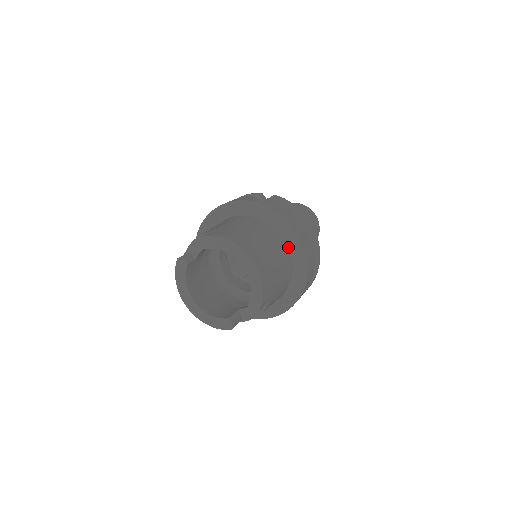
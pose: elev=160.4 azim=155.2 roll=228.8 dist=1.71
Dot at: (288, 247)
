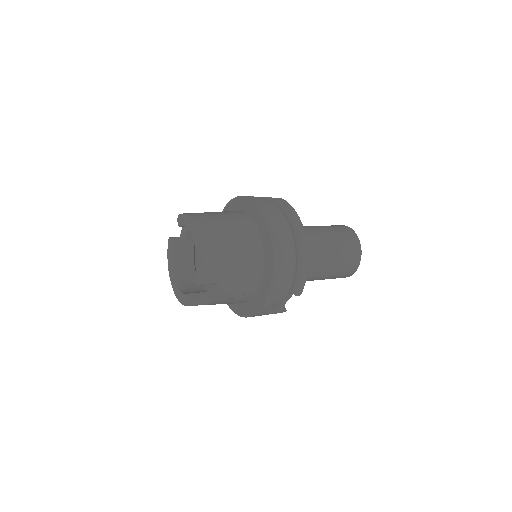
Dot at: (262, 238)
